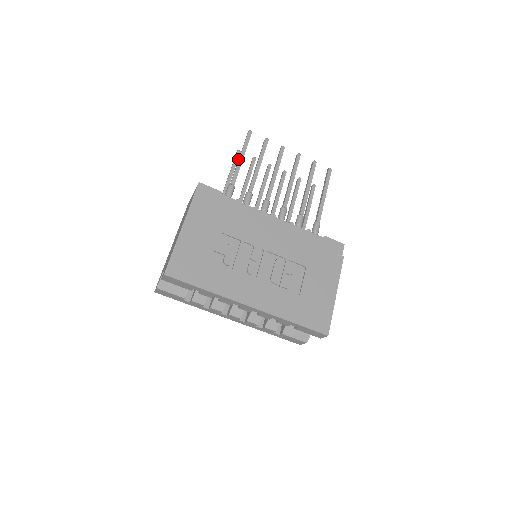
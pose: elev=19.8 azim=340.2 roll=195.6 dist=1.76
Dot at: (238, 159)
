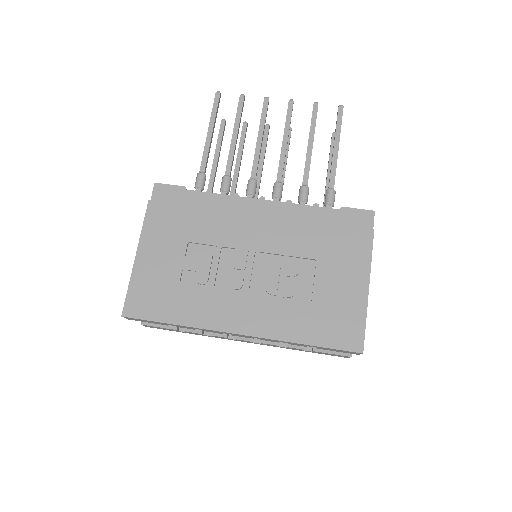
Dot at: (207, 135)
